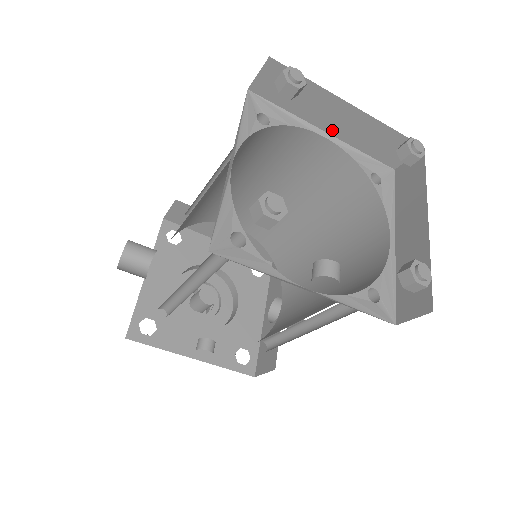
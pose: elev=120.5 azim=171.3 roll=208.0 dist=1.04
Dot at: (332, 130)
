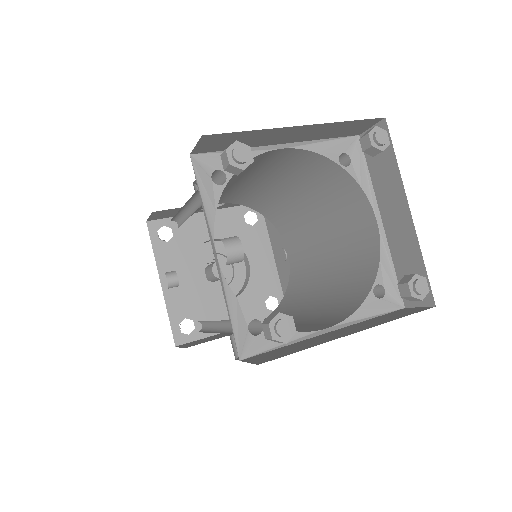
Dot at: (386, 222)
